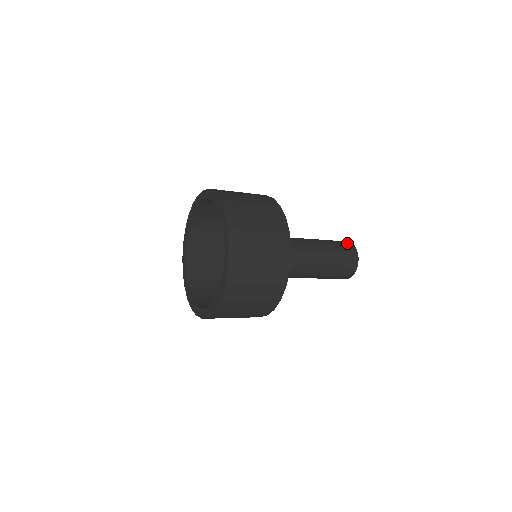
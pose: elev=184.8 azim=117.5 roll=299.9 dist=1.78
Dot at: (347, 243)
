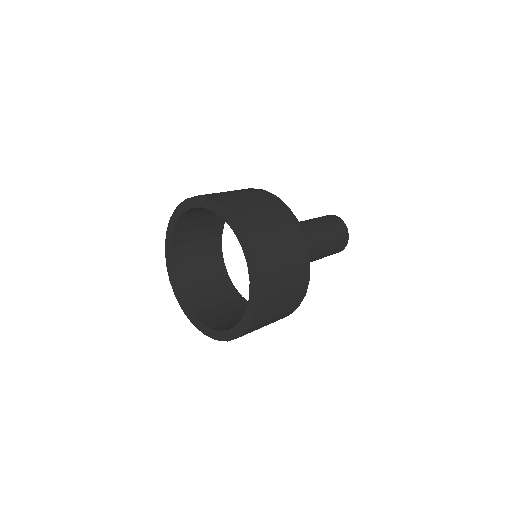
Dot at: (327, 216)
